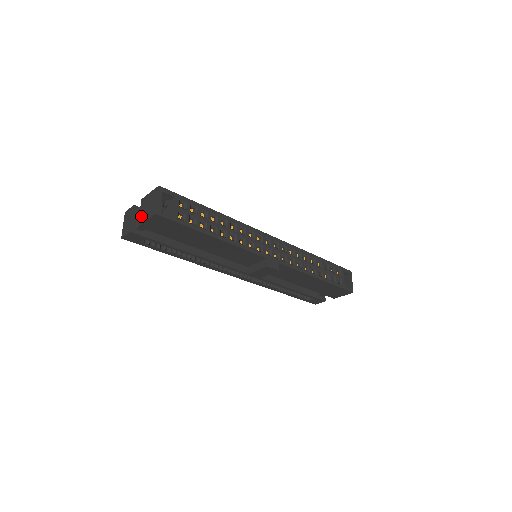
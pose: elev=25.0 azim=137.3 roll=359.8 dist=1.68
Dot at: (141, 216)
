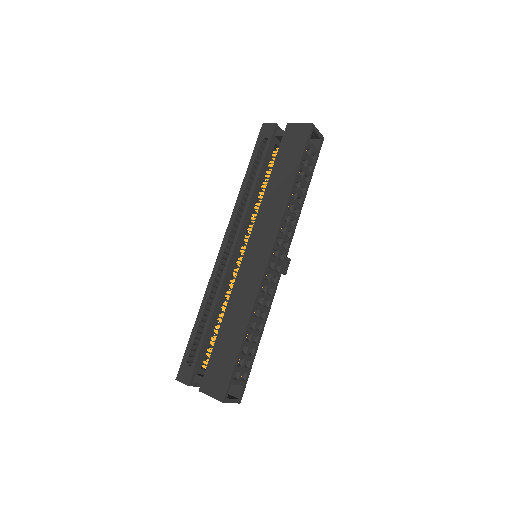
Dot at: occluded
